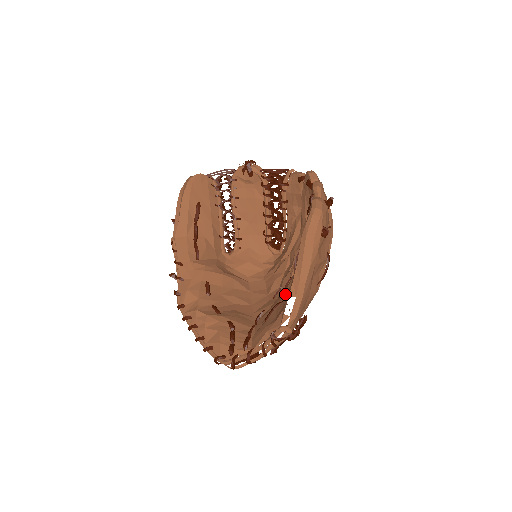
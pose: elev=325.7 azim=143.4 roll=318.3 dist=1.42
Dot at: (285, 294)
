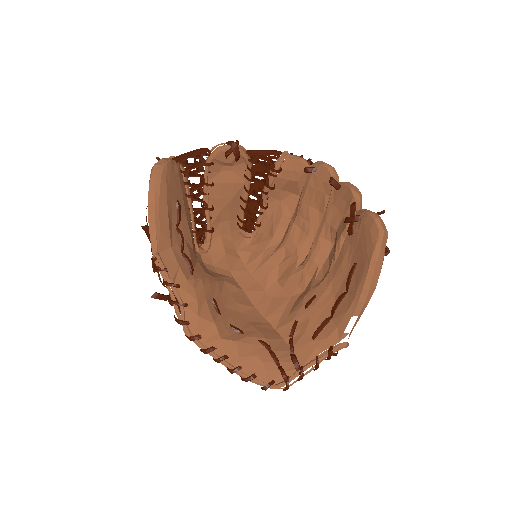
Dot at: (323, 305)
